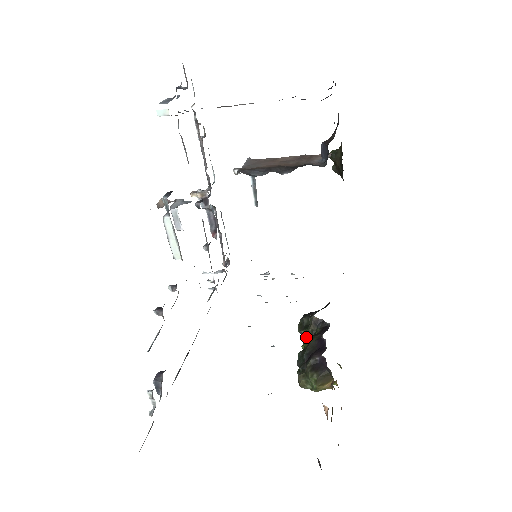
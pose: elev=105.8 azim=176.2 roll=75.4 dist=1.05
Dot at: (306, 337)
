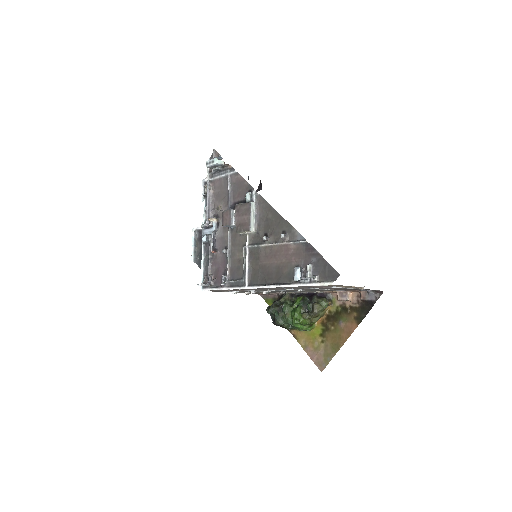
Dot at: (289, 305)
